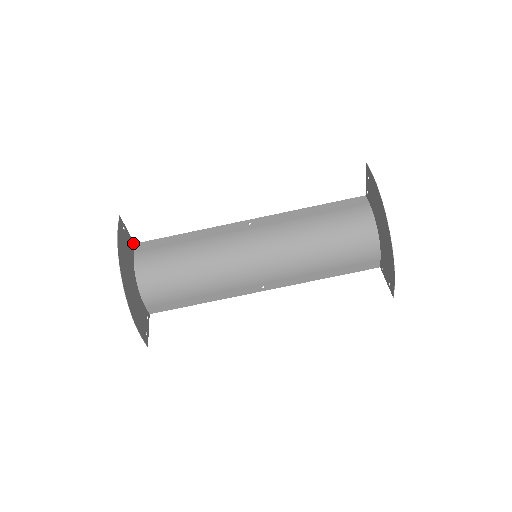
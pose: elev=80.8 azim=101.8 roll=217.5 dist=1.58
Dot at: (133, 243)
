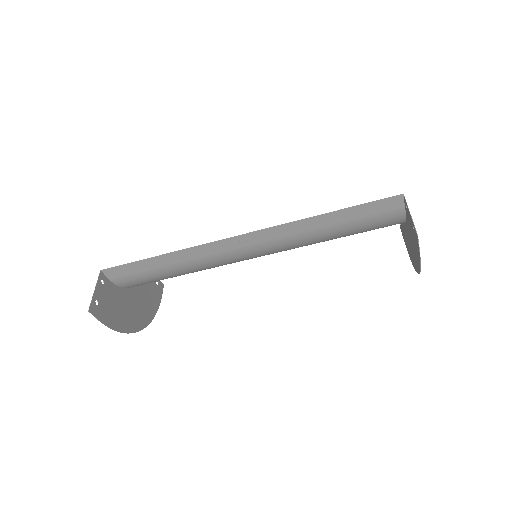
Dot at: (101, 275)
